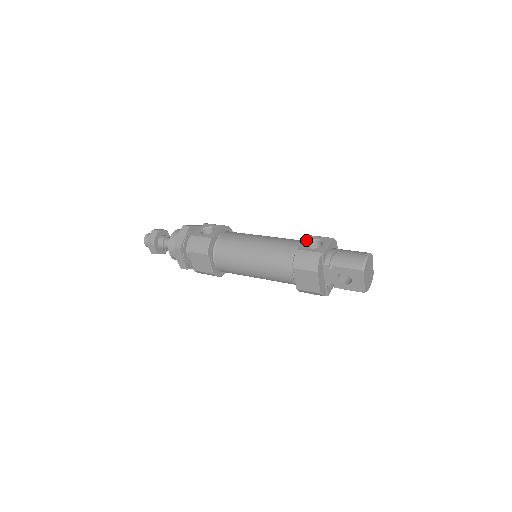
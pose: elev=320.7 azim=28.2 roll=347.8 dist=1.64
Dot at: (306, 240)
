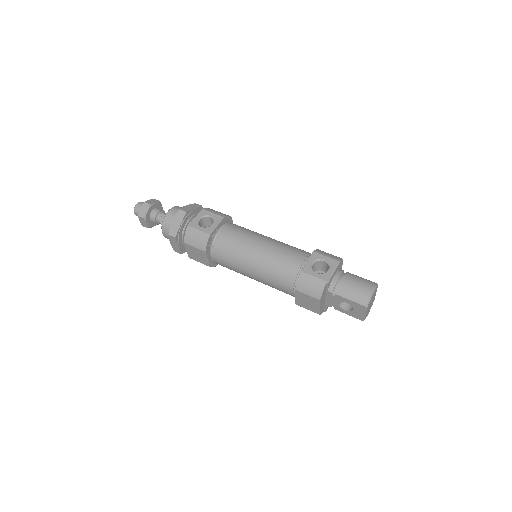
Dot at: (312, 259)
